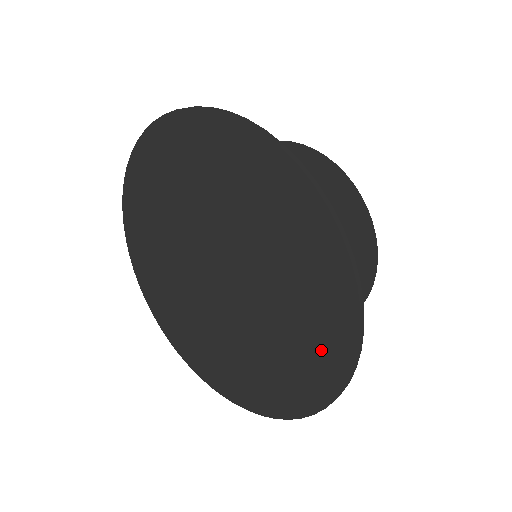
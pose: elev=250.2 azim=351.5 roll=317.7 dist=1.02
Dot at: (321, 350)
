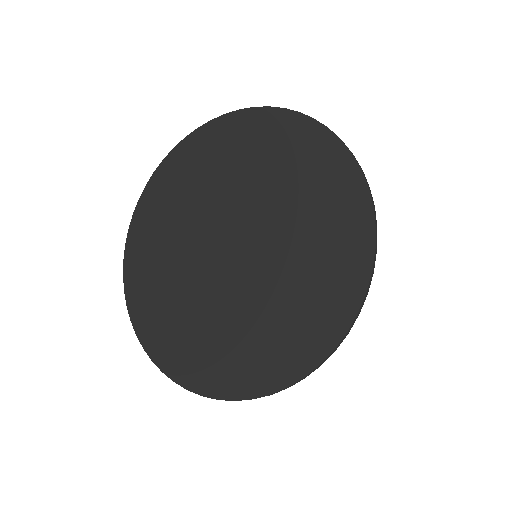
Dot at: (340, 216)
